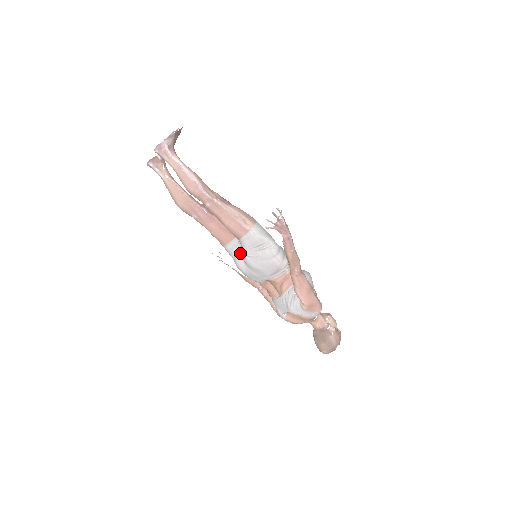
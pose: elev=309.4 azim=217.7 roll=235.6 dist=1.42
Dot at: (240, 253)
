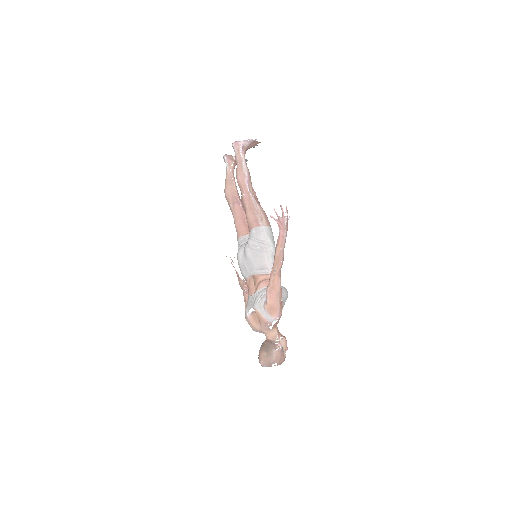
Dot at: occluded
